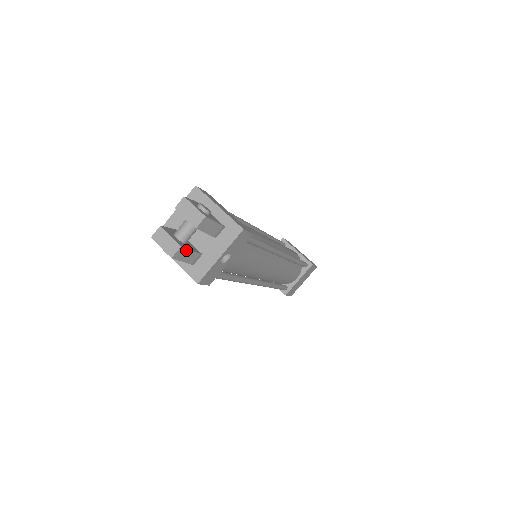
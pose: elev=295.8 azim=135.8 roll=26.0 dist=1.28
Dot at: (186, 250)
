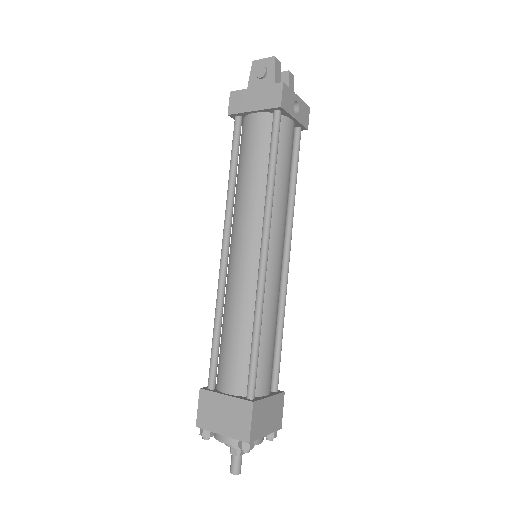
Dot at: (280, 70)
